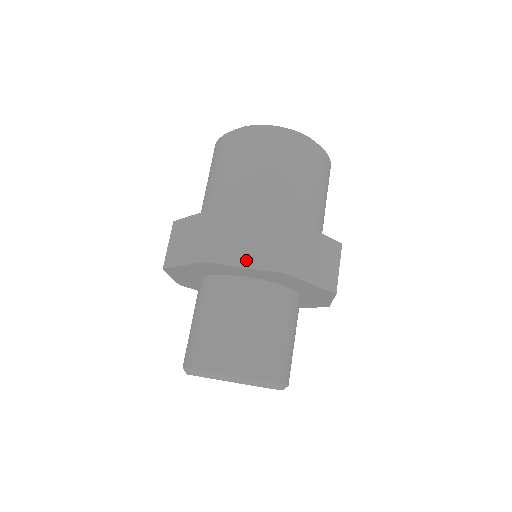
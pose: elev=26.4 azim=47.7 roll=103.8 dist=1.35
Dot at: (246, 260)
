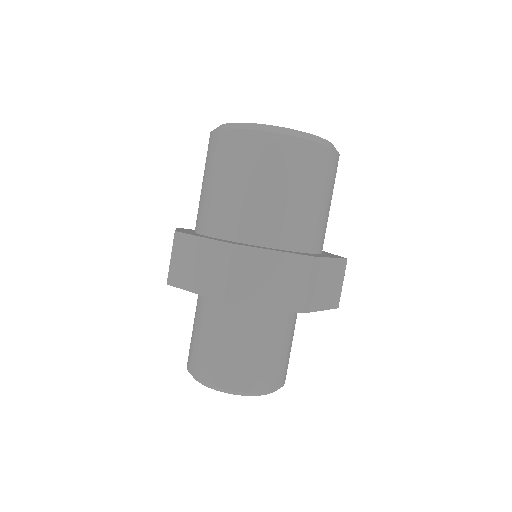
Dot at: (324, 303)
